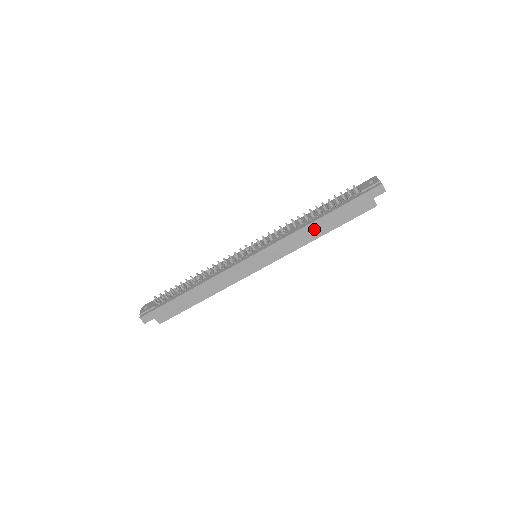
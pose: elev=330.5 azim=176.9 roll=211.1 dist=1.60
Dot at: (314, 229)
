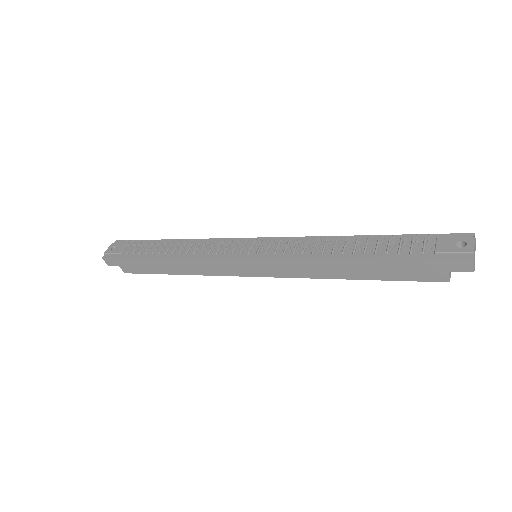
Dot at: (341, 267)
